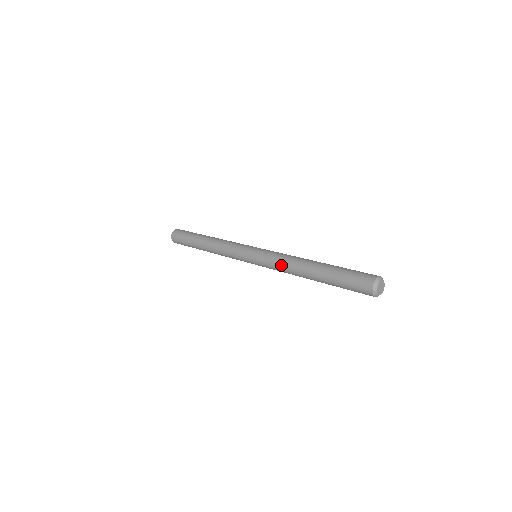
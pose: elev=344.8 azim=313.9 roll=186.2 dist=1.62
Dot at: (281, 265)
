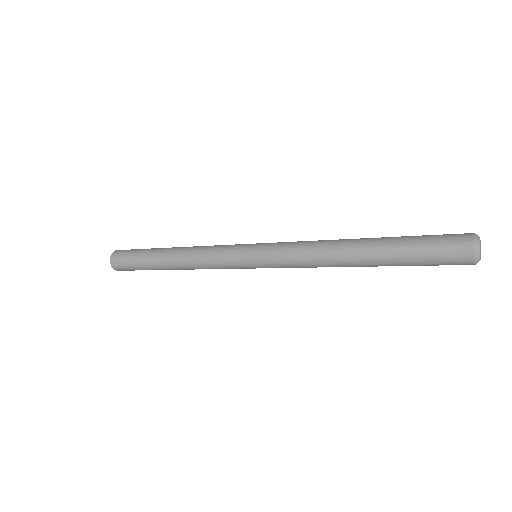
Dot at: (307, 244)
